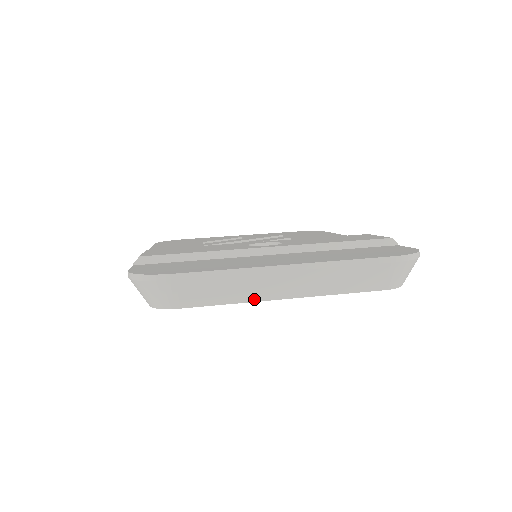
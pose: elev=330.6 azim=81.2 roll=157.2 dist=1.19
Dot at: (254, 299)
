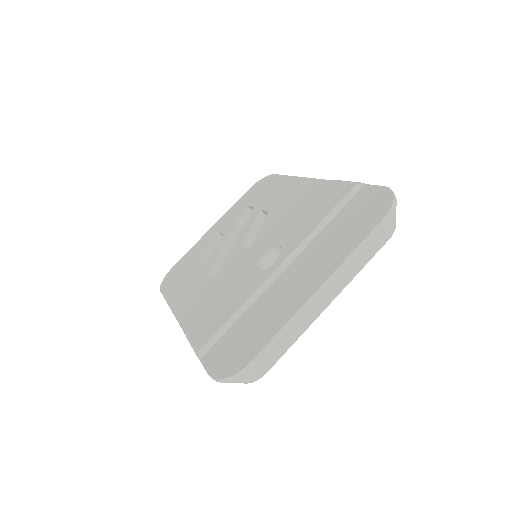
Dot at: (310, 324)
